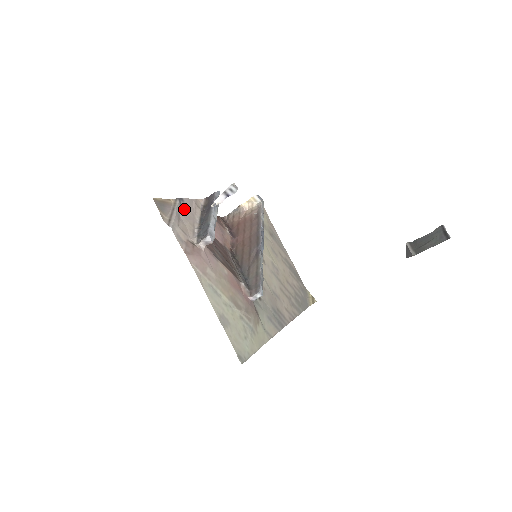
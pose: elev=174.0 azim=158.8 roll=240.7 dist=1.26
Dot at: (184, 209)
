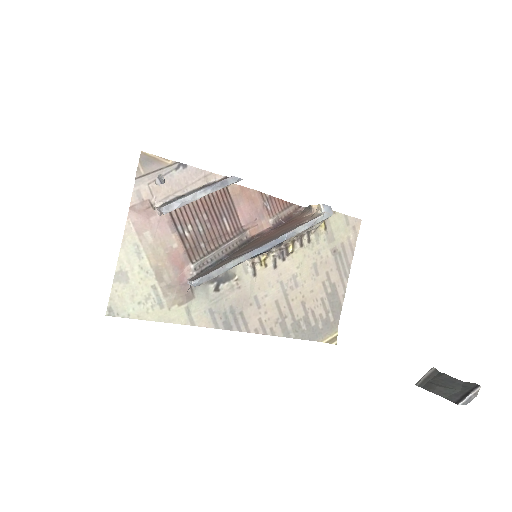
Dot at: (178, 174)
